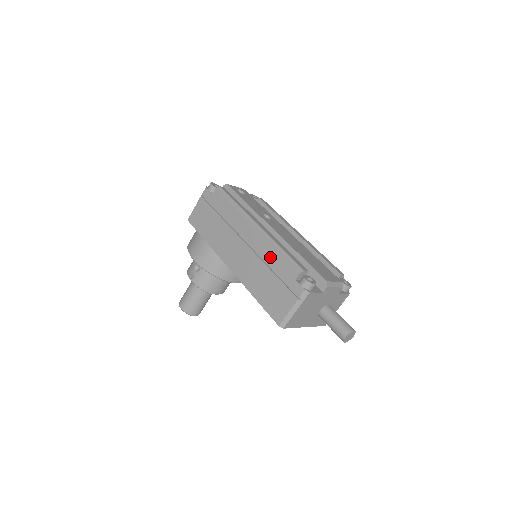
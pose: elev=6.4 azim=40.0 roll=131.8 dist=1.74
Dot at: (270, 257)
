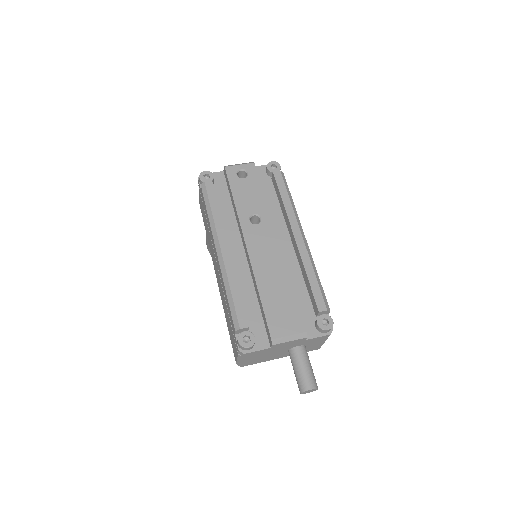
Dot at: (225, 294)
